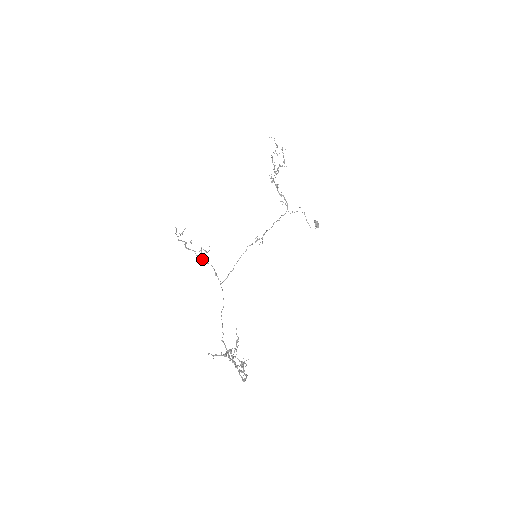
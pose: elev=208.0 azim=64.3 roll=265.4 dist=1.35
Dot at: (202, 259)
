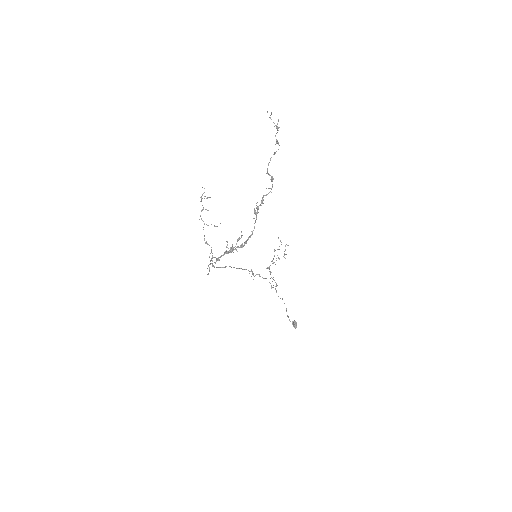
Dot at: (204, 238)
